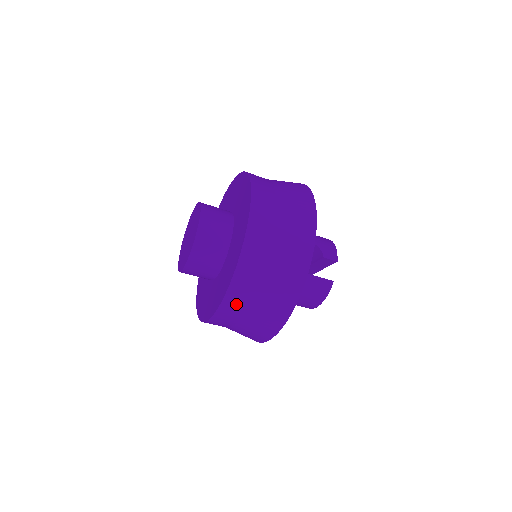
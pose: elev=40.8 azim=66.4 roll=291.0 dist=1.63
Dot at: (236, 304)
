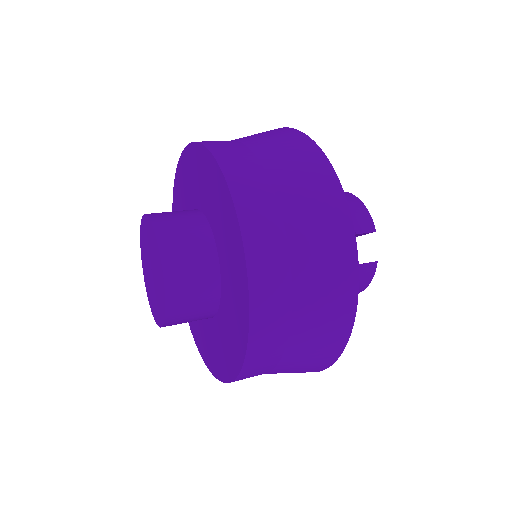
Dot at: (261, 366)
